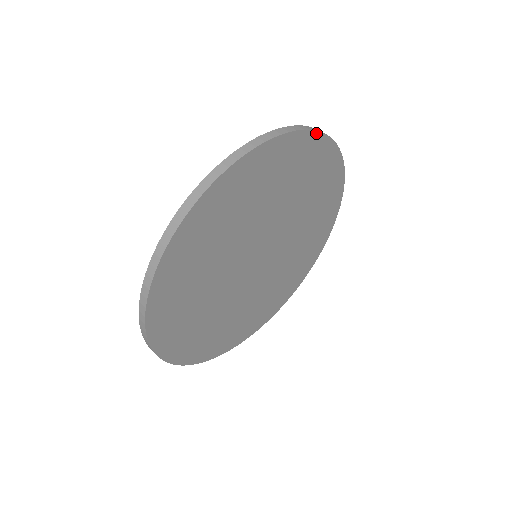
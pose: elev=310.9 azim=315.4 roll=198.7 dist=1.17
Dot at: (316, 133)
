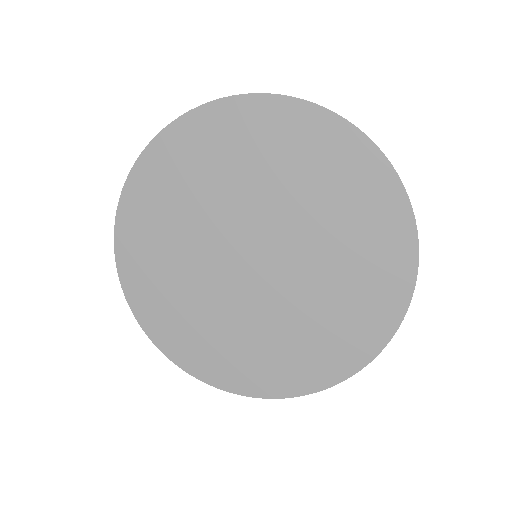
Dot at: (416, 246)
